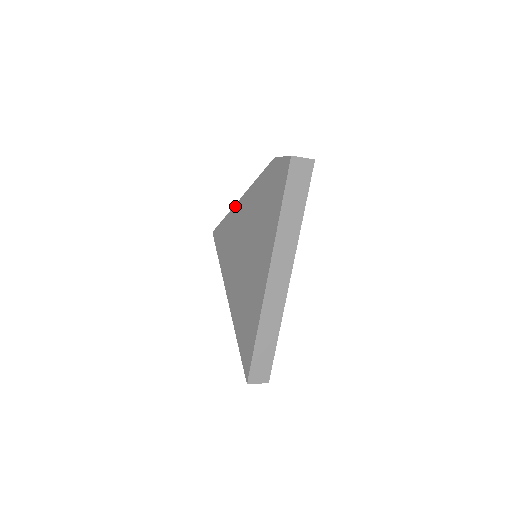
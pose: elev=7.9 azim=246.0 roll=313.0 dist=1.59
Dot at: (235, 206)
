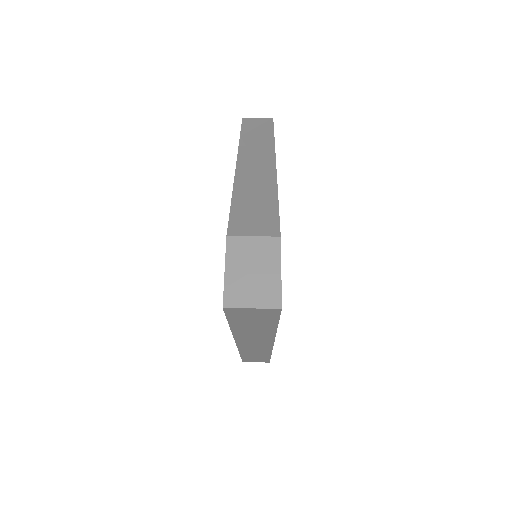
Dot at: (237, 156)
